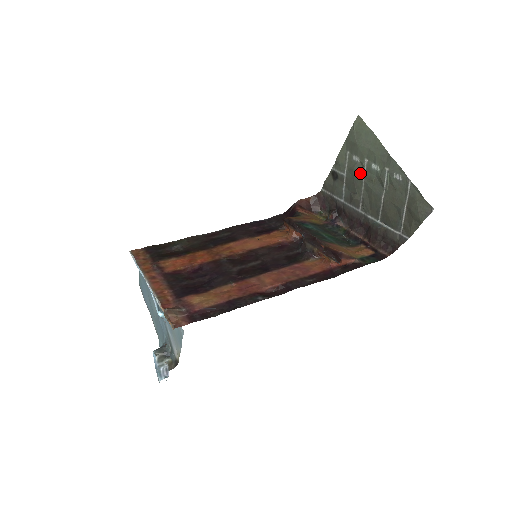
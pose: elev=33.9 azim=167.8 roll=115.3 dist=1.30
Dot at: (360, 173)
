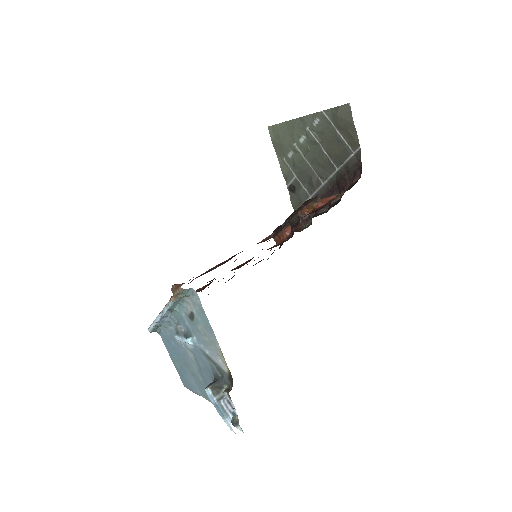
Dot at: (300, 159)
